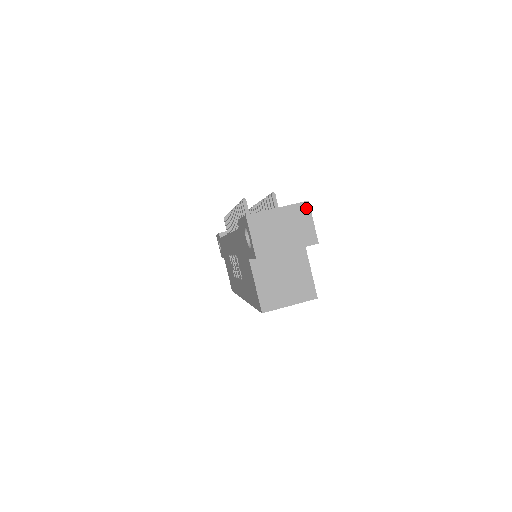
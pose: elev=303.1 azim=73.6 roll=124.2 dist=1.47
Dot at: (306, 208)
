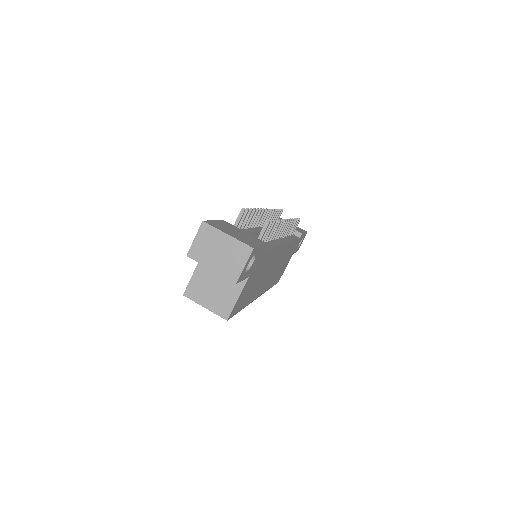
Dot at: (247, 252)
